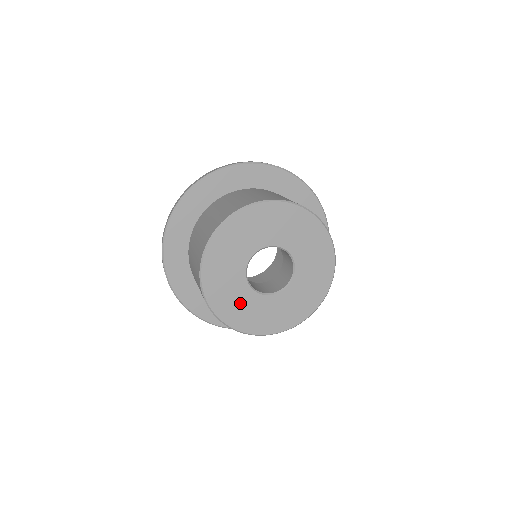
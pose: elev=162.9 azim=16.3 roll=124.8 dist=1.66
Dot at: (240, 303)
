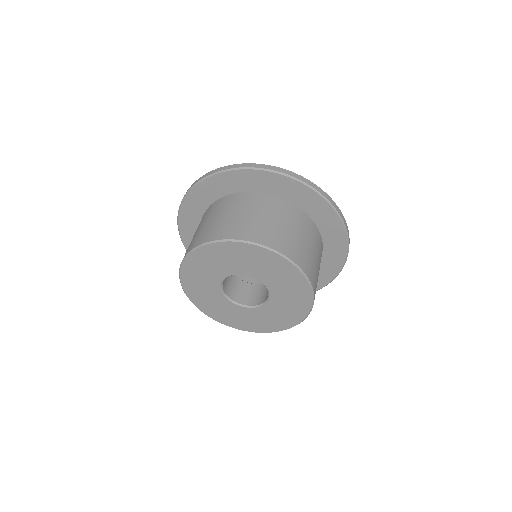
Dot at: (235, 315)
